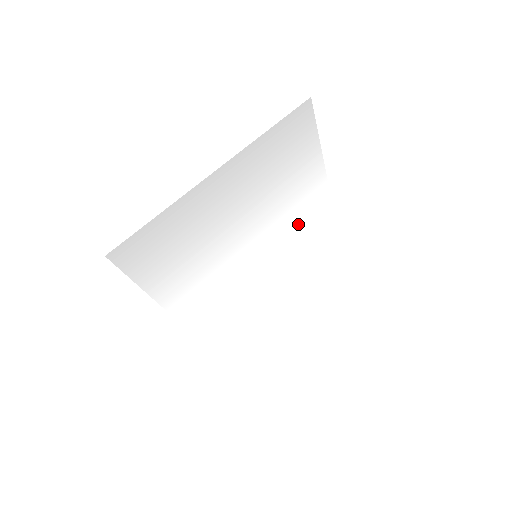
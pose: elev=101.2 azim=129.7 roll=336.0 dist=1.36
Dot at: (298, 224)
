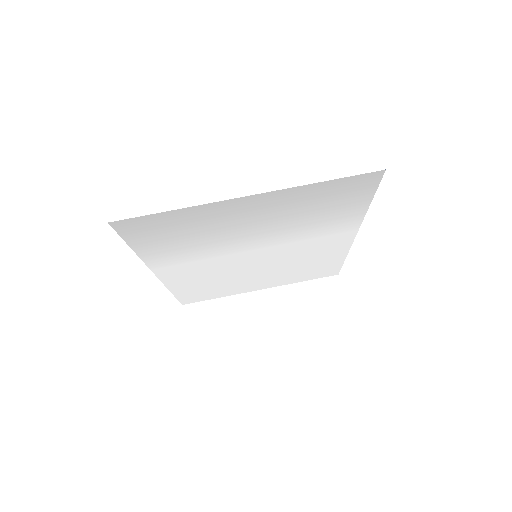
Dot at: (311, 246)
